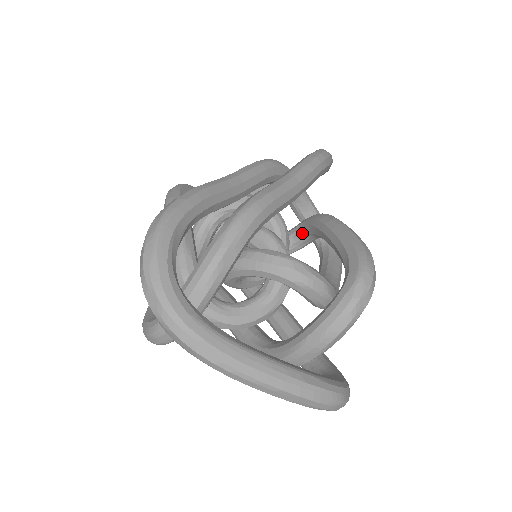
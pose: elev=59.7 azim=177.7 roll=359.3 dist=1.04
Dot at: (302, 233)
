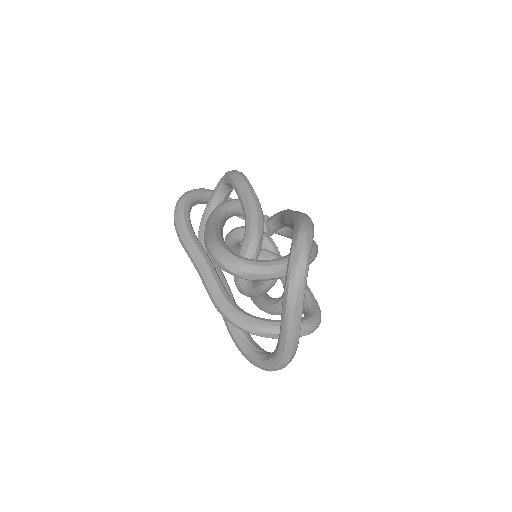
Dot at: occluded
